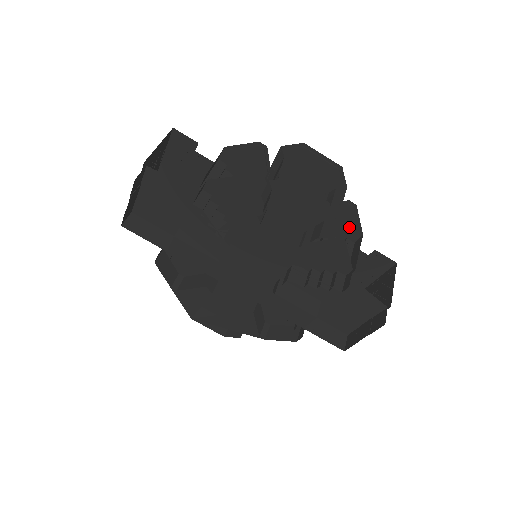
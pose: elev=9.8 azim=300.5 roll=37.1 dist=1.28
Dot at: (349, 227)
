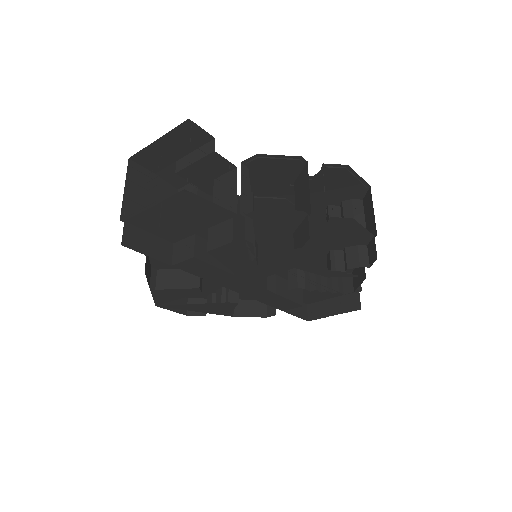
Dot at: occluded
